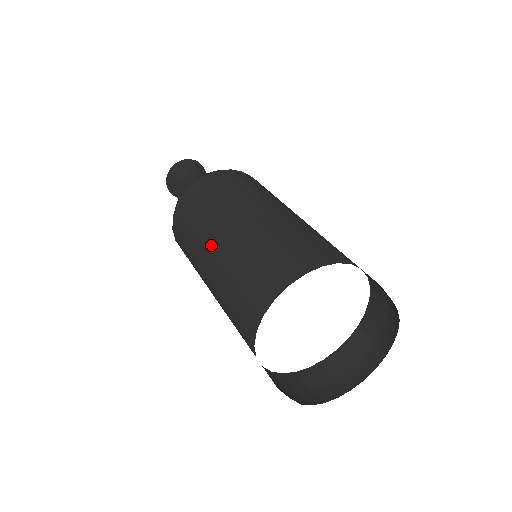
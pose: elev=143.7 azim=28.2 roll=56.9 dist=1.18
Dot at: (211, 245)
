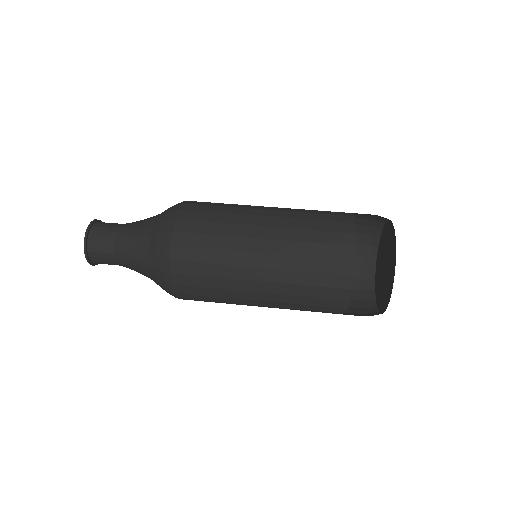
Dot at: occluded
